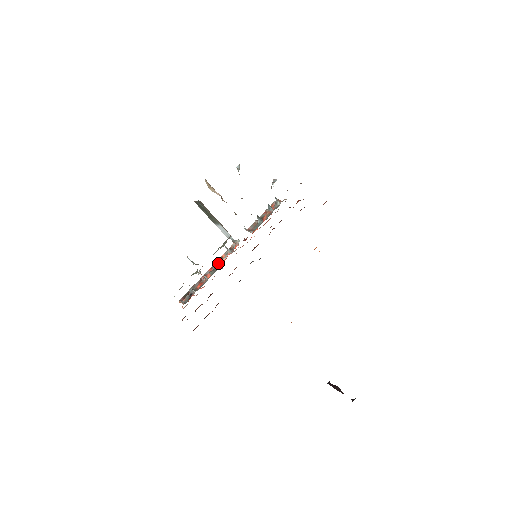
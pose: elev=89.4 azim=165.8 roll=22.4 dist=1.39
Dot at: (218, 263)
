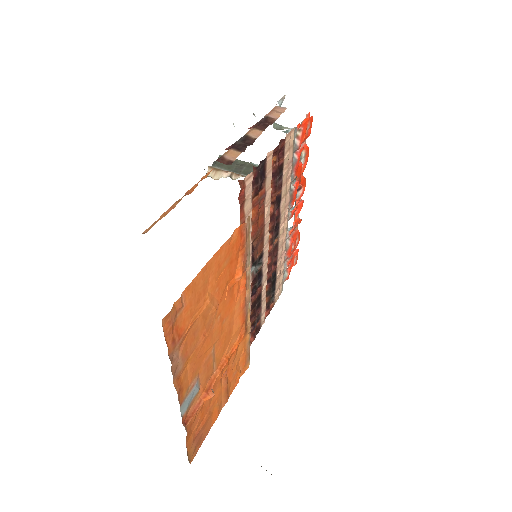
Dot at: (293, 223)
